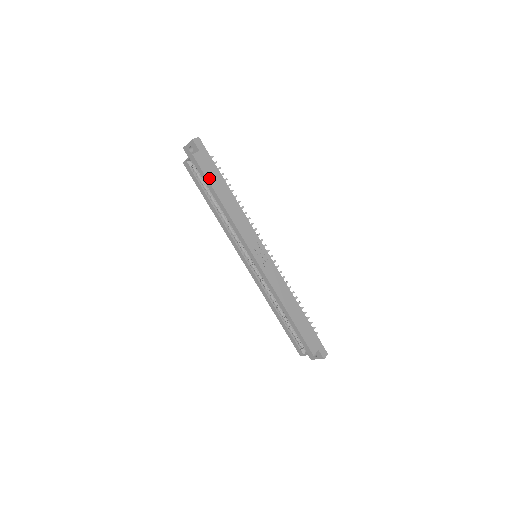
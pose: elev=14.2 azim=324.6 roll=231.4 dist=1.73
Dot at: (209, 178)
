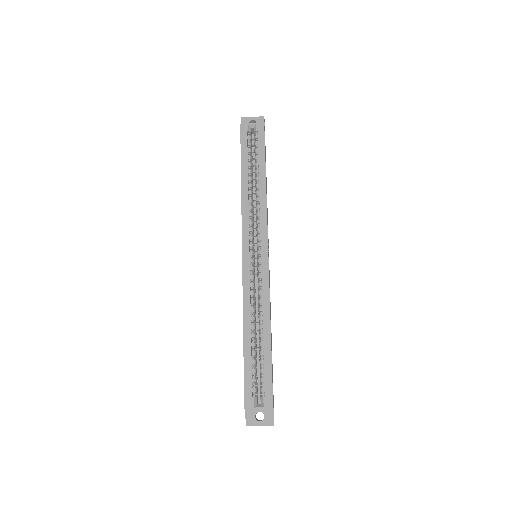
Dot at: occluded
